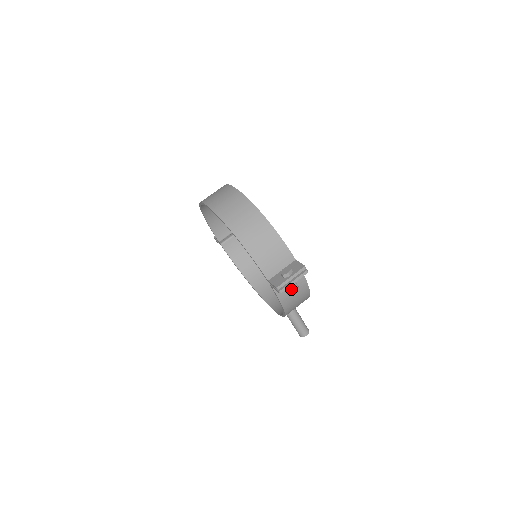
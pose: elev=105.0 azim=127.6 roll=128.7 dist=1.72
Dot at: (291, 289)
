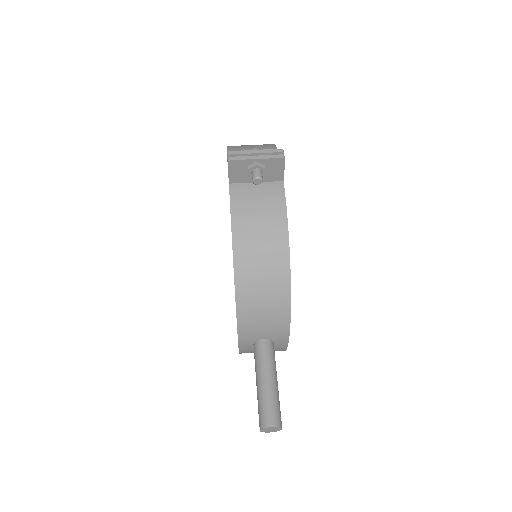
Dot at: (256, 208)
